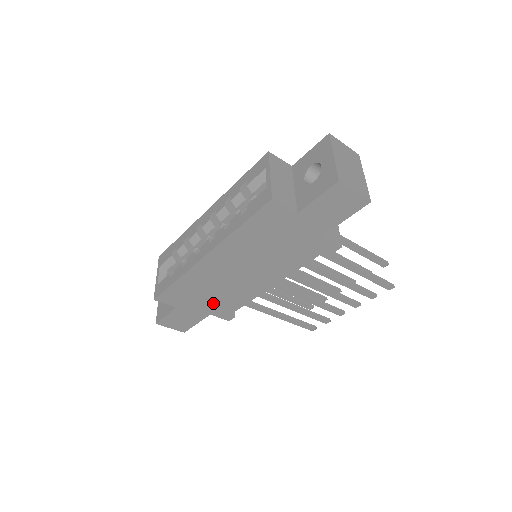
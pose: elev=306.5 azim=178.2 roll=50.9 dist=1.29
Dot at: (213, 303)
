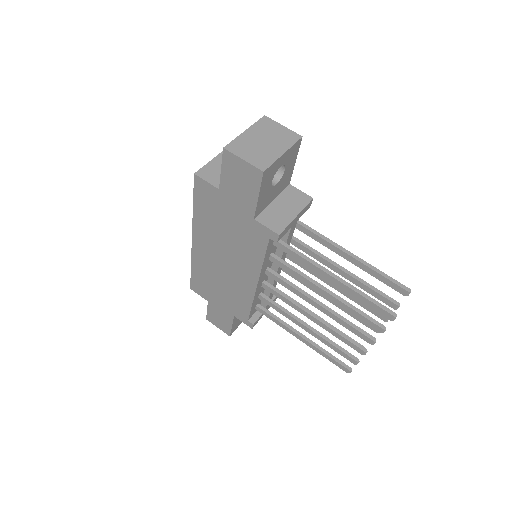
Dot at: (228, 301)
